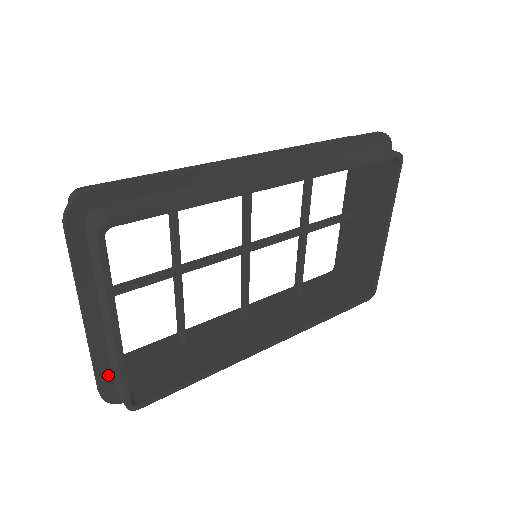
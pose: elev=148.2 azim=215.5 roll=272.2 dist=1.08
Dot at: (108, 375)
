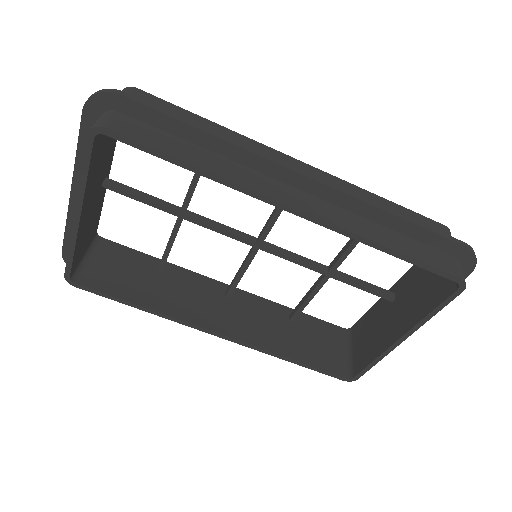
Dot at: occluded
